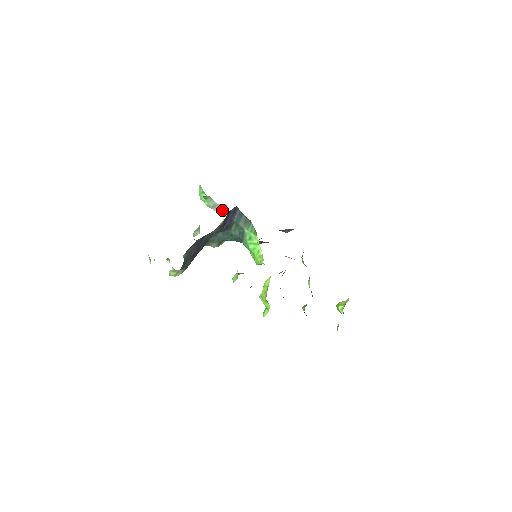
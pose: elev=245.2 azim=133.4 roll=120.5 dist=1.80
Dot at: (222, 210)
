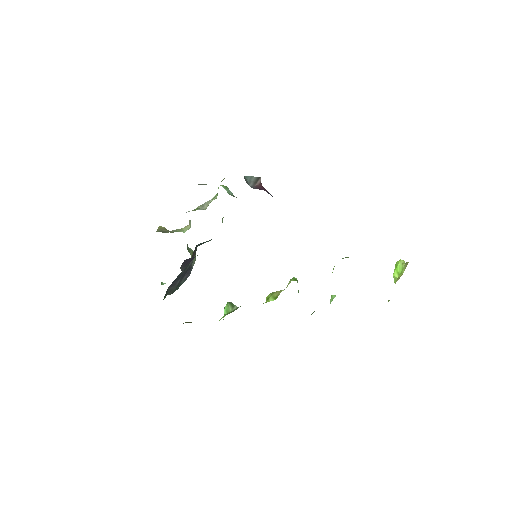
Dot at: occluded
